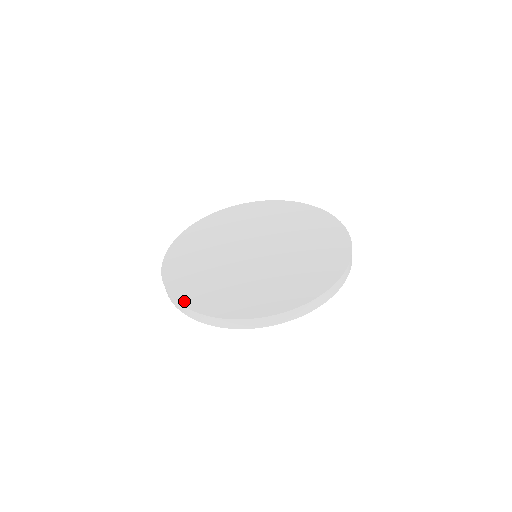
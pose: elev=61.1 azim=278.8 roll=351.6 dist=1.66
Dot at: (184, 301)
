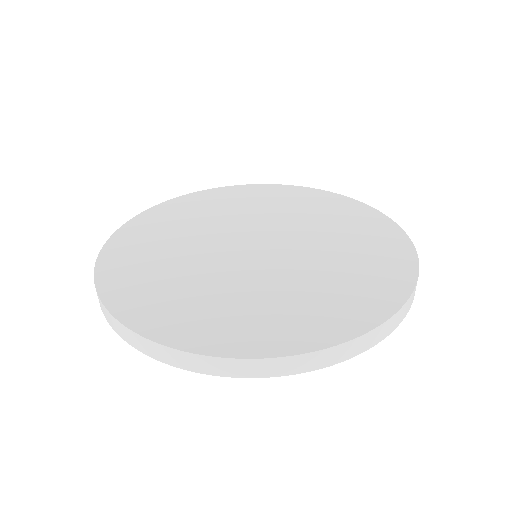
Dot at: (128, 317)
